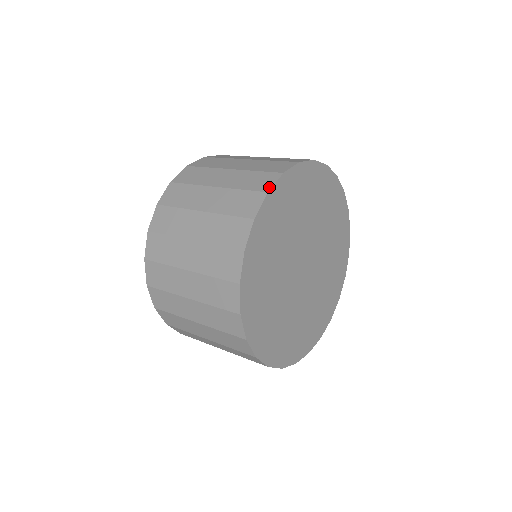
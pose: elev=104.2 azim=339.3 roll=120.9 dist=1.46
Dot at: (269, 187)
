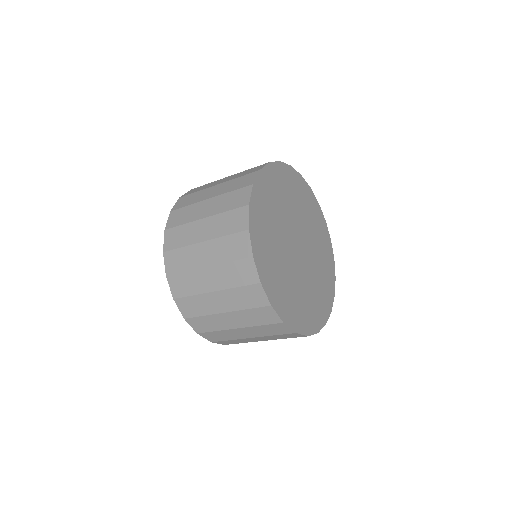
Dot at: (260, 168)
